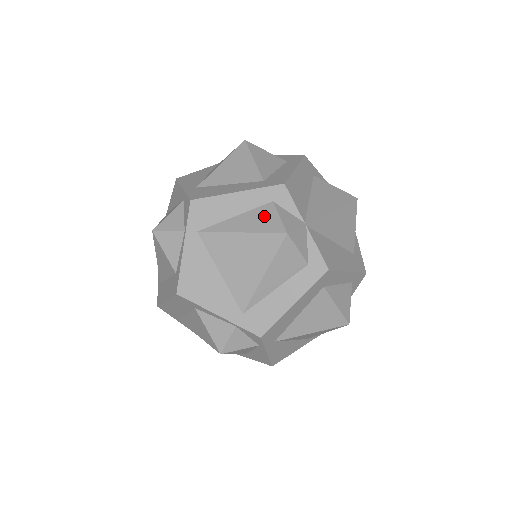
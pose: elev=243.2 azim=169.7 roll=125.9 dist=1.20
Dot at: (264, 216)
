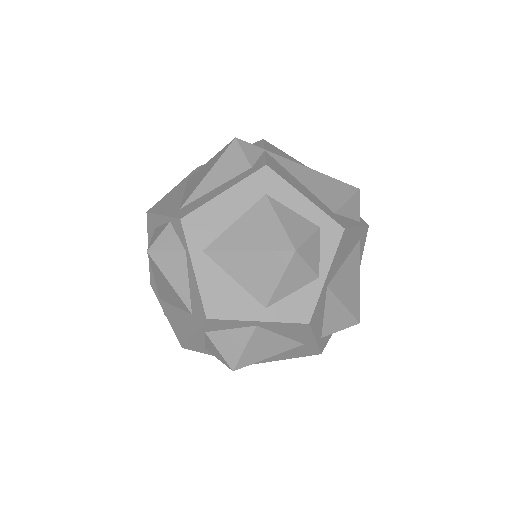
Dot at: occluded
